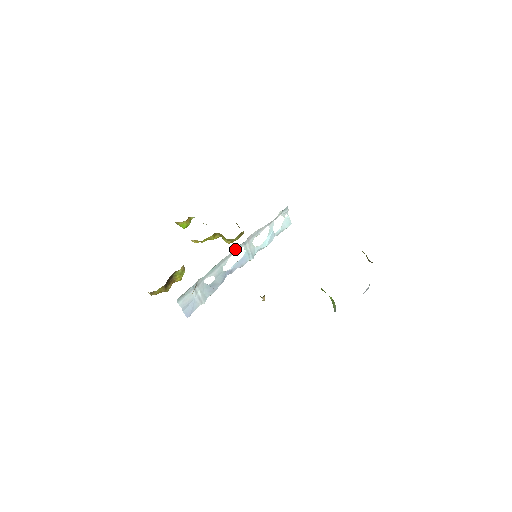
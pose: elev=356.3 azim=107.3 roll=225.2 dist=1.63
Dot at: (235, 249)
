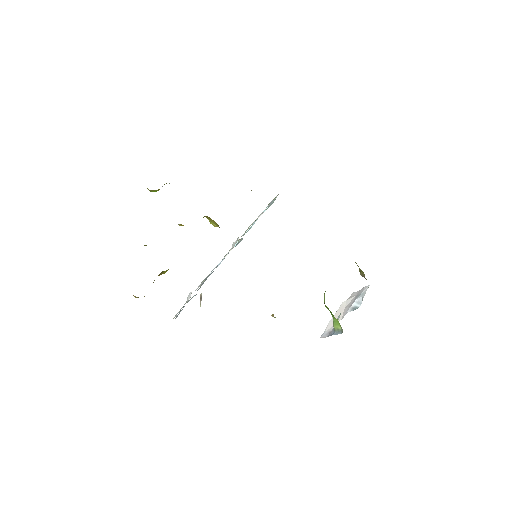
Dot at: occluded
